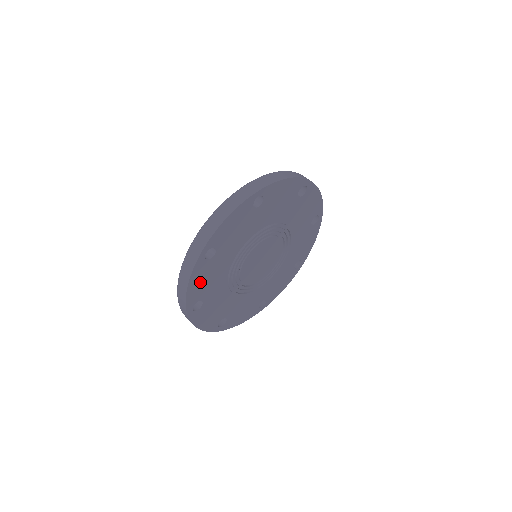
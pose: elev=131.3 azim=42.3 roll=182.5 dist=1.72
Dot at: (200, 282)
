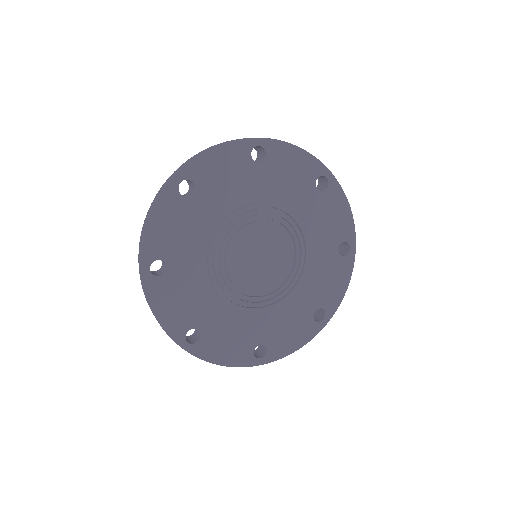
Dot at: (172, 306)
